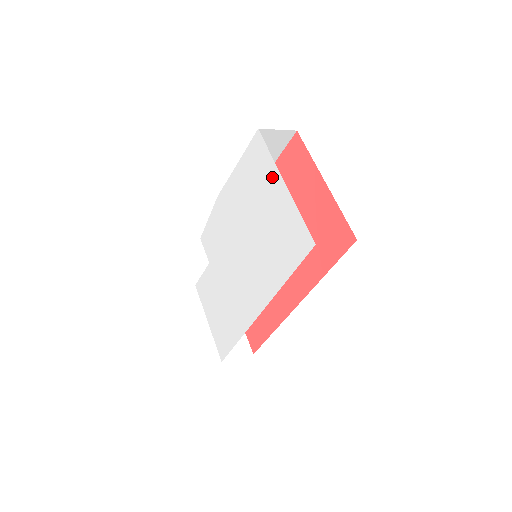
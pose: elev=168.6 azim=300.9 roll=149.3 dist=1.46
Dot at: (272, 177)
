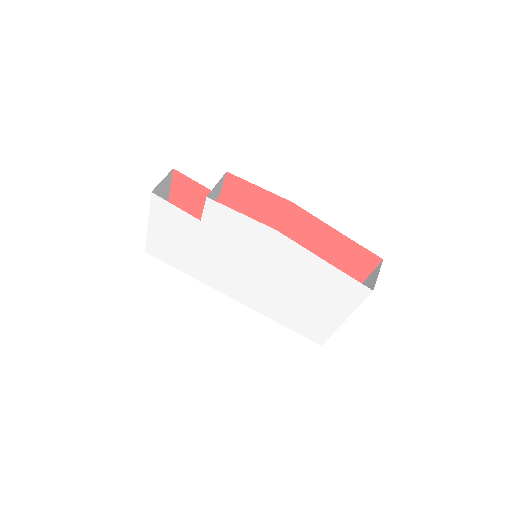
Dot at: (341, 309)
